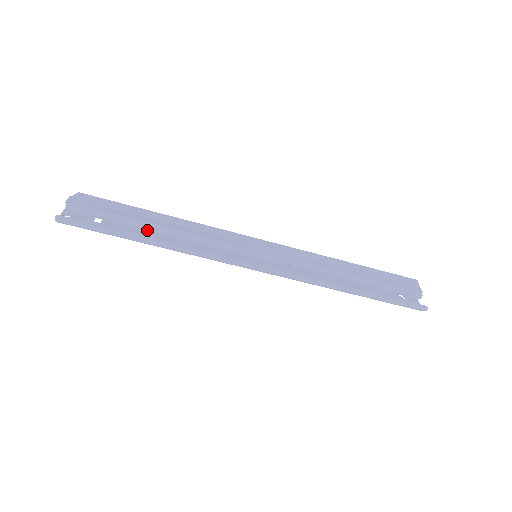
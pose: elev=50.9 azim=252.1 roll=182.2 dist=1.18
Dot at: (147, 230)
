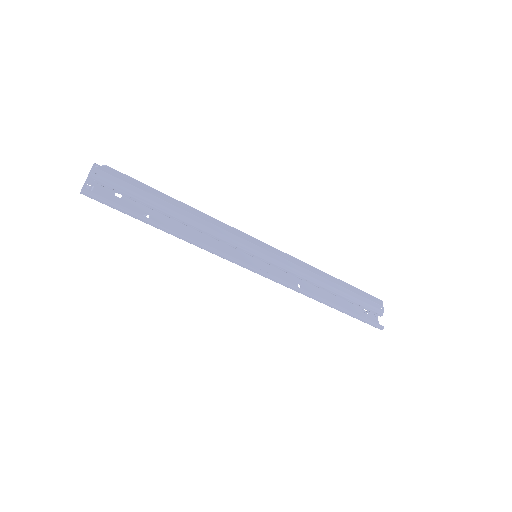
Dot at: (164, 214)
